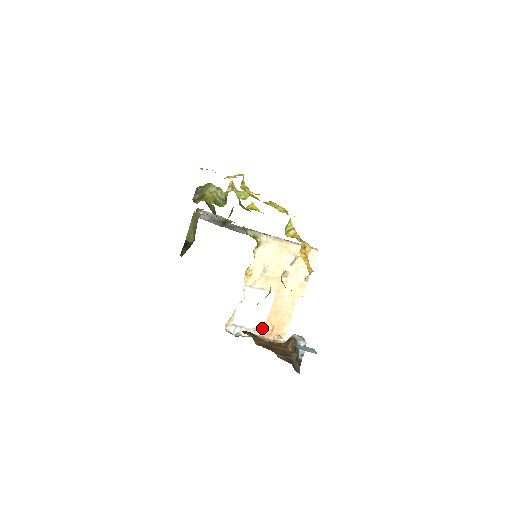
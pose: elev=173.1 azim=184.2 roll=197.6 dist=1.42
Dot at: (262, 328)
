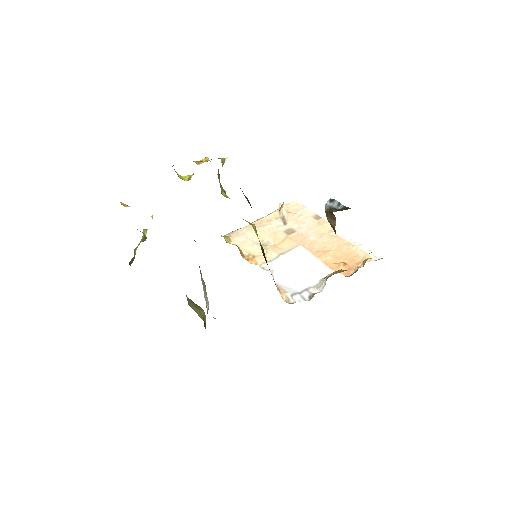
Dot at: occluded
